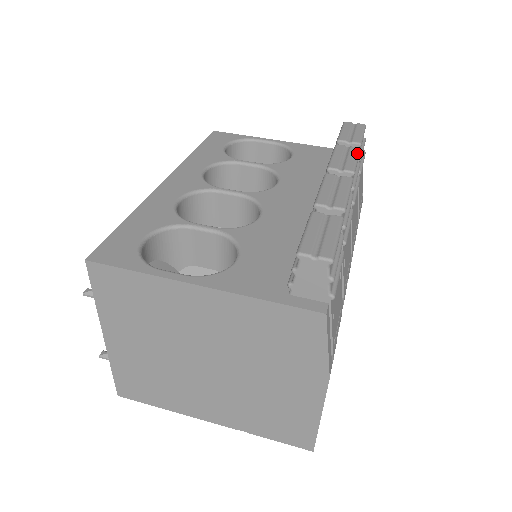
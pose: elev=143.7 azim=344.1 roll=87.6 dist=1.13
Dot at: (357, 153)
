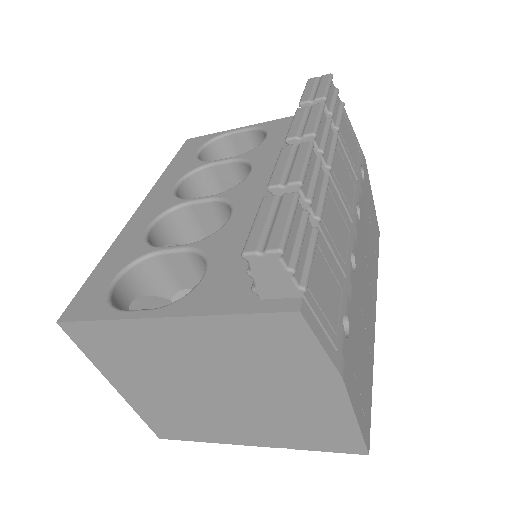
Dot at: (319, 110)
